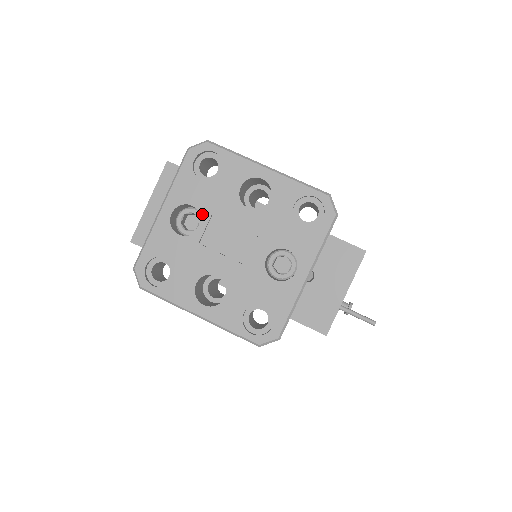
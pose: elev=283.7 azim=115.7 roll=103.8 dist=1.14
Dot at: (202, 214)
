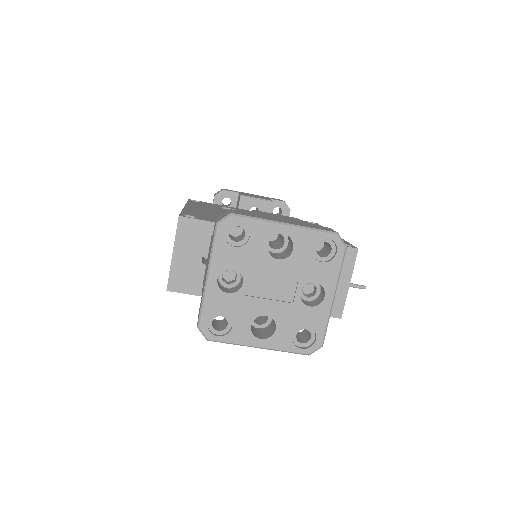
Dot at: (242, 273)
